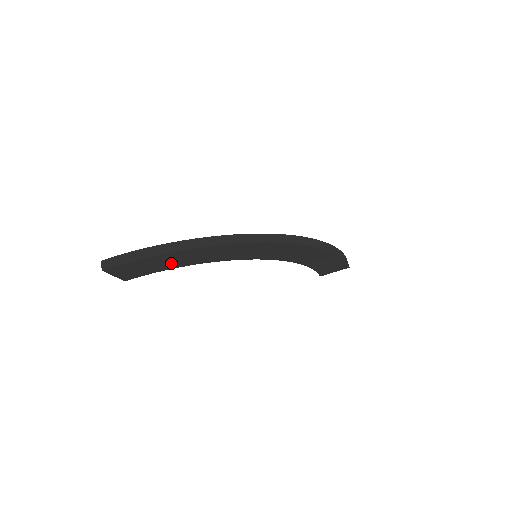
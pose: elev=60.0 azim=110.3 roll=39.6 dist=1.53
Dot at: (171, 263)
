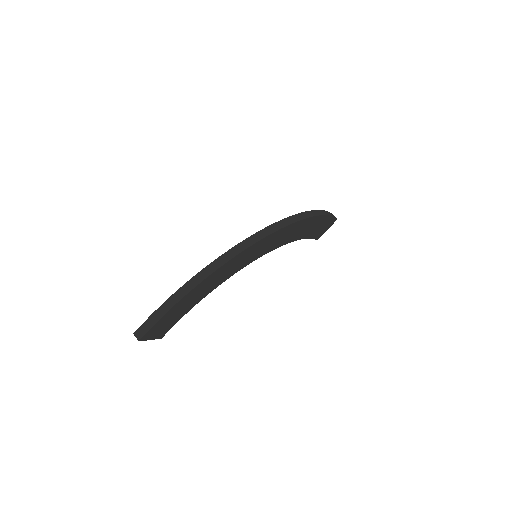
Dot at: (191, 303)
